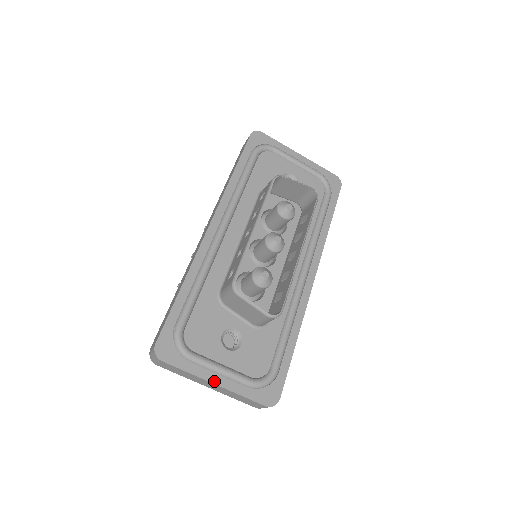
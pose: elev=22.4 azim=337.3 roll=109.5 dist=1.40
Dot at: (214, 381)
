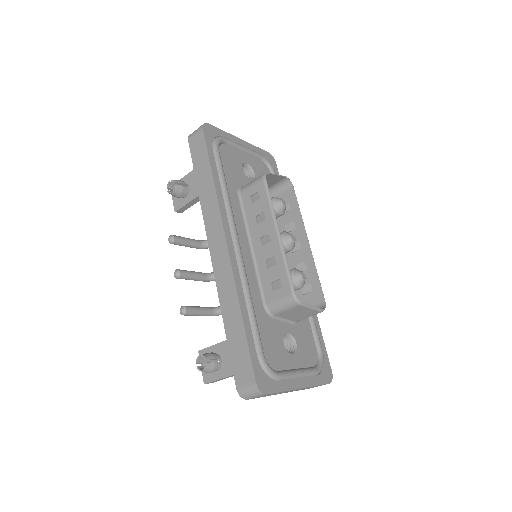
Dot at: (299, 386)
